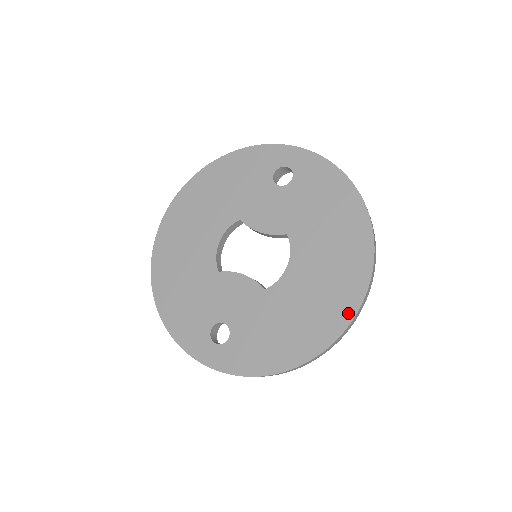
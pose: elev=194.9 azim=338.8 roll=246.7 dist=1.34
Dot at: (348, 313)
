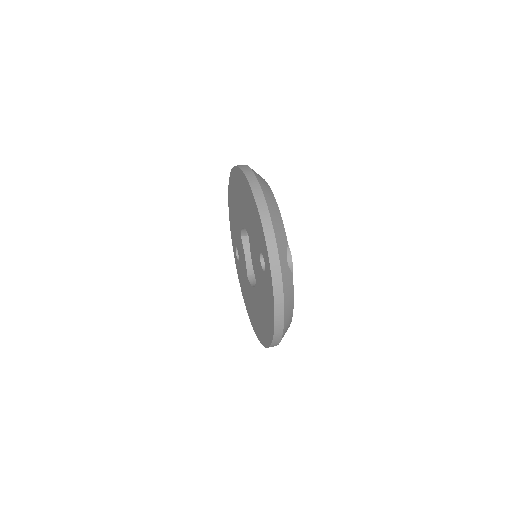
Dot at: (257, 334)
